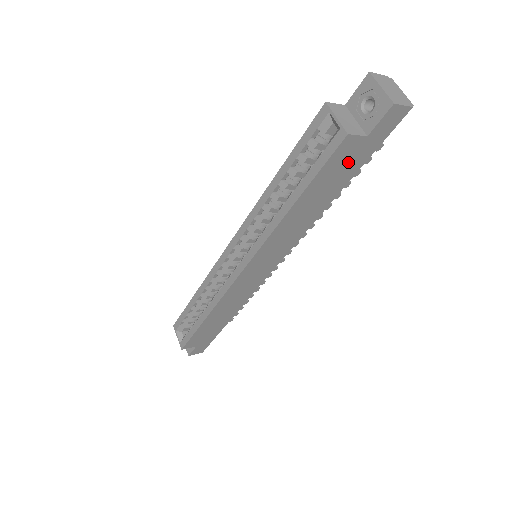
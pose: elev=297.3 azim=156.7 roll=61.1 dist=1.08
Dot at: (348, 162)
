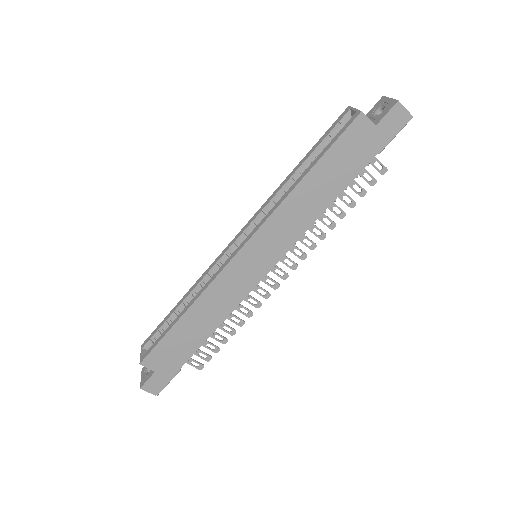
Dot at: (358, 149)
